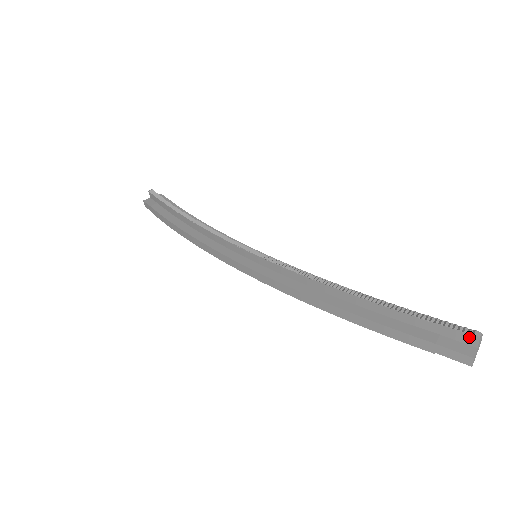
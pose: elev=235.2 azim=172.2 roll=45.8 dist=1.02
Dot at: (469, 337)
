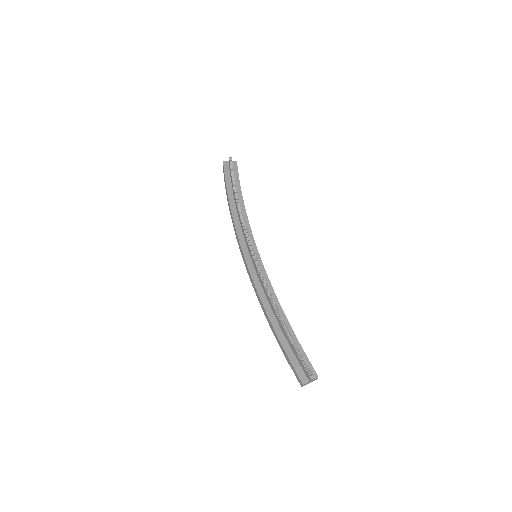
Dot at: (308, 375)
